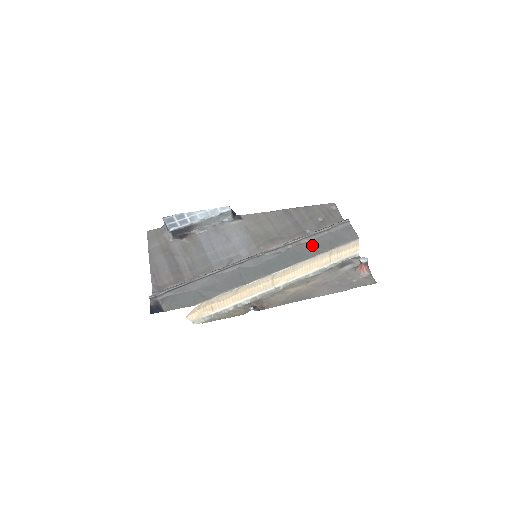
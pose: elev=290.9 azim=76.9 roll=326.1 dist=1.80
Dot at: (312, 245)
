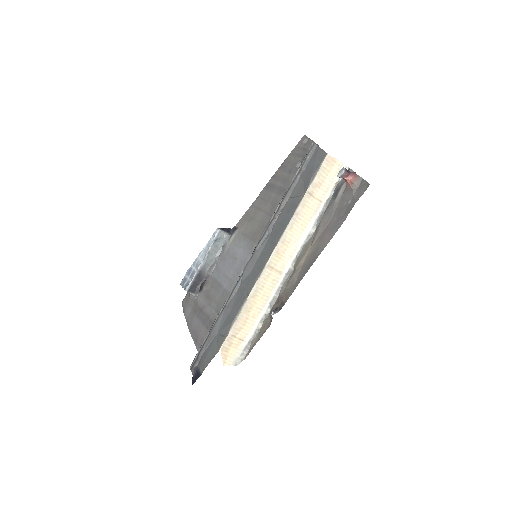
Dot at: (290, 203)
